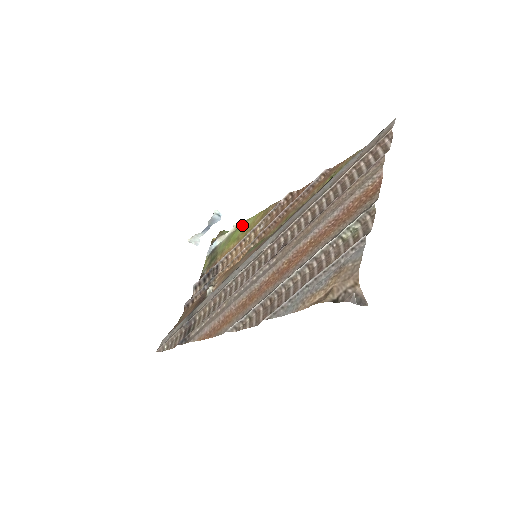
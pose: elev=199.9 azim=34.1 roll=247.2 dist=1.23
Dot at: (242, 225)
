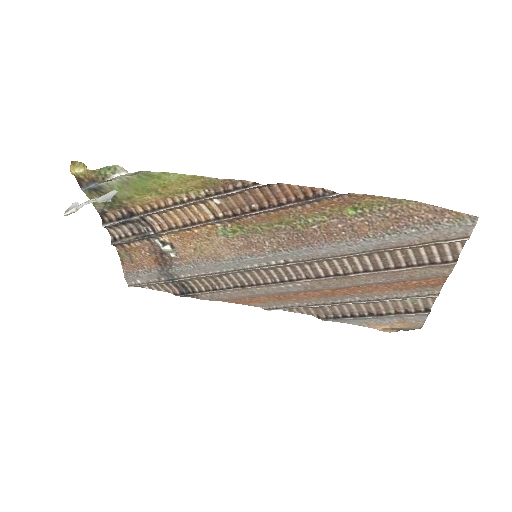
Dot at: (151, 177)
